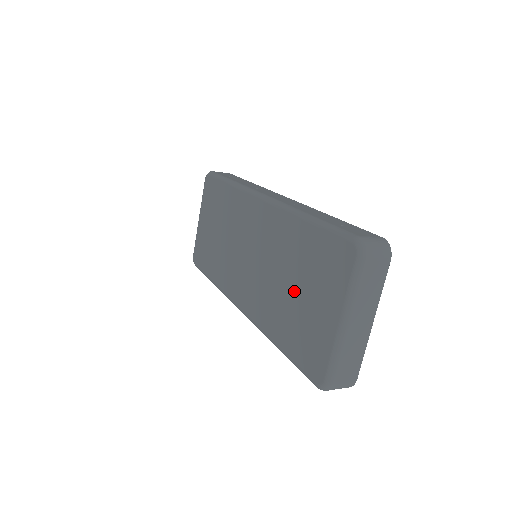
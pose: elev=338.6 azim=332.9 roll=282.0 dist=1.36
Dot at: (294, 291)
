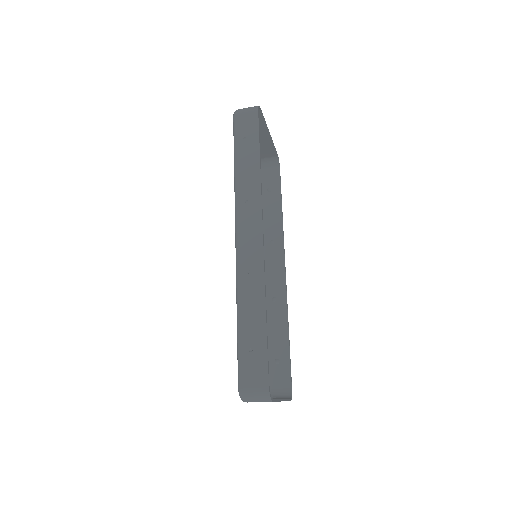
Dot at: occluded
